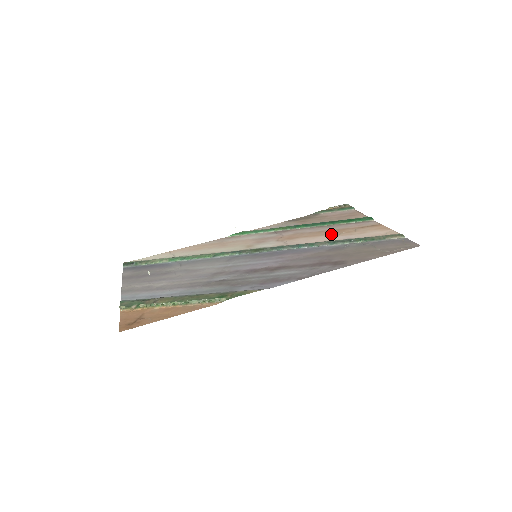
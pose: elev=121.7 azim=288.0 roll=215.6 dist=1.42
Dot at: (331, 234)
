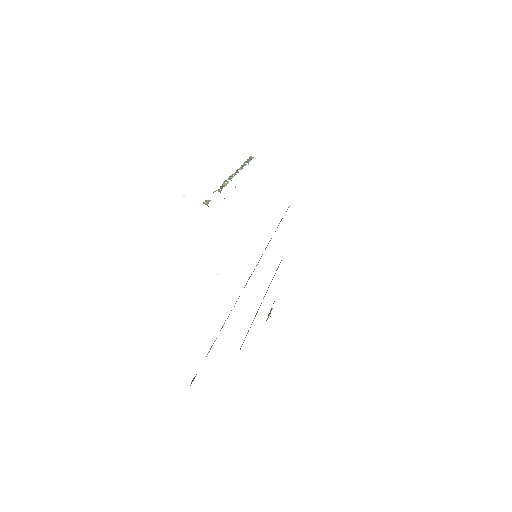
Dot at: occluded
